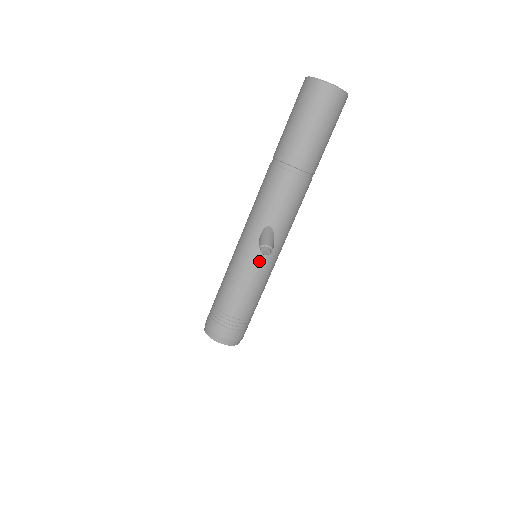
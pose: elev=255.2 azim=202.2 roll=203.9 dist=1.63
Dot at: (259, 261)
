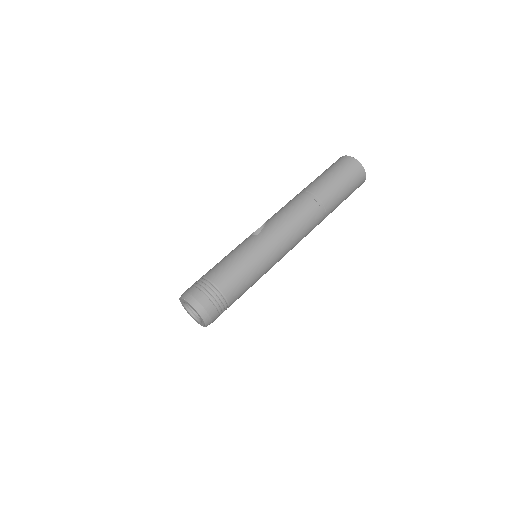
Dot at: (246, 240)
